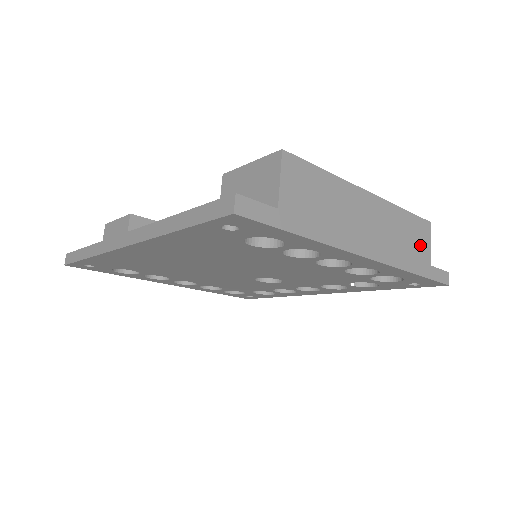
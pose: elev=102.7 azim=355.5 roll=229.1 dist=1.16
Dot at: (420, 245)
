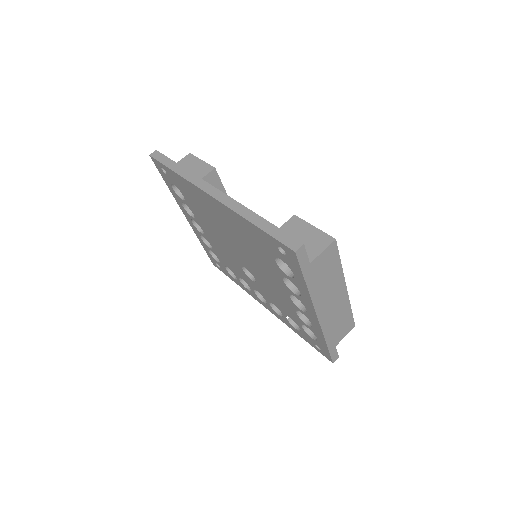
Dot at: (341, 332)
